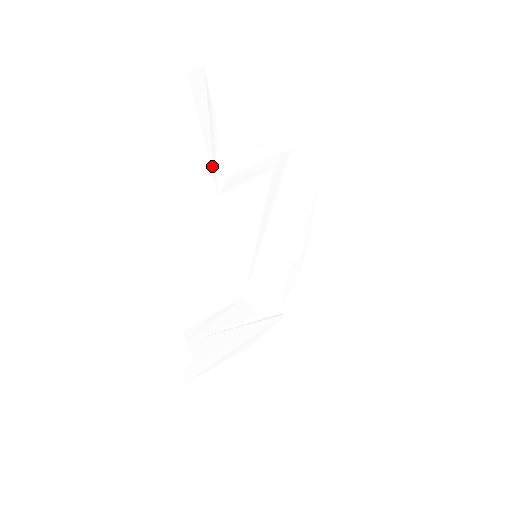
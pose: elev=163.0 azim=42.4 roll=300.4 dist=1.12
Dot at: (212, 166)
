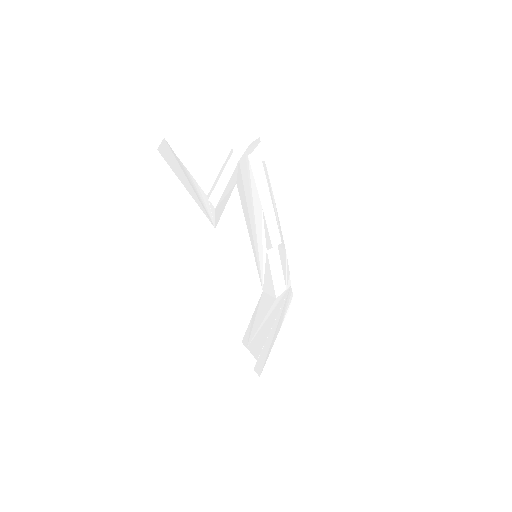
Dot at: (202, 209)
